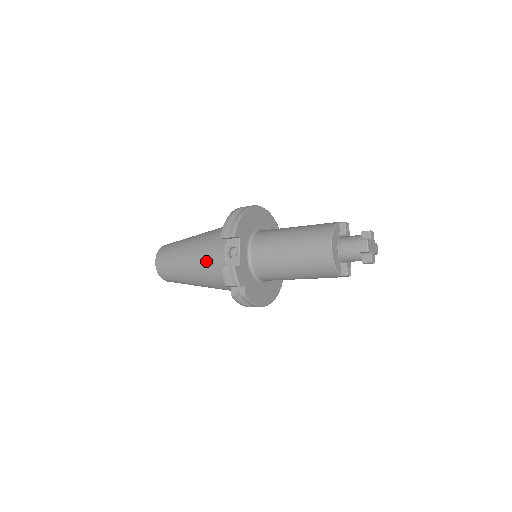
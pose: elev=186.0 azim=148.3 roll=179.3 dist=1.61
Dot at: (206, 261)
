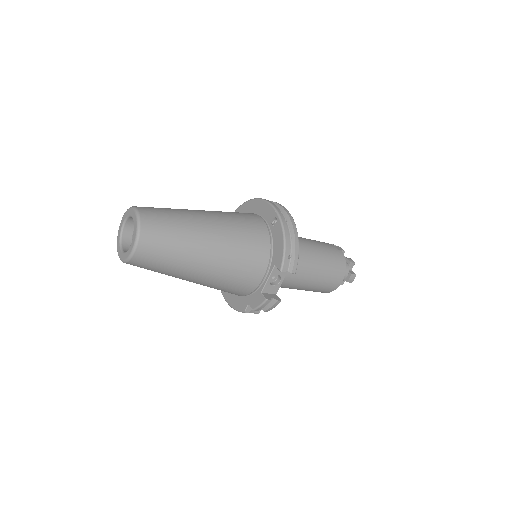
Dot at: (233, 276)
